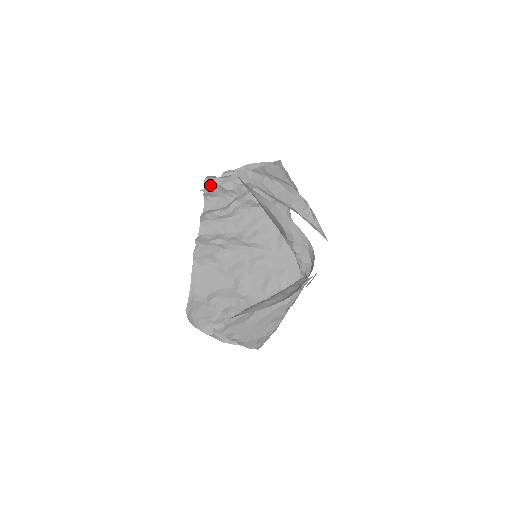
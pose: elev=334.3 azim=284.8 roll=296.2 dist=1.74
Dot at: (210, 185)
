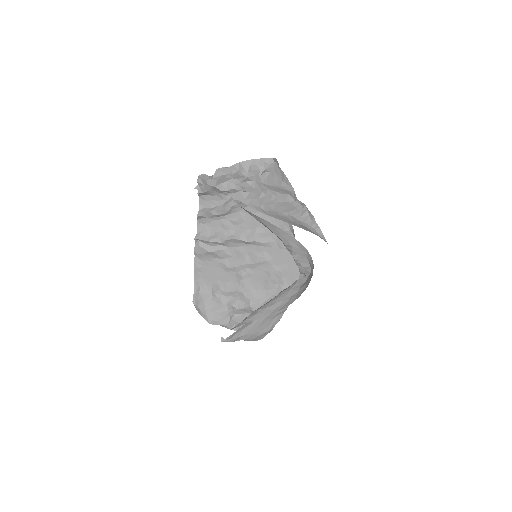
Dot at: (204, 185)
